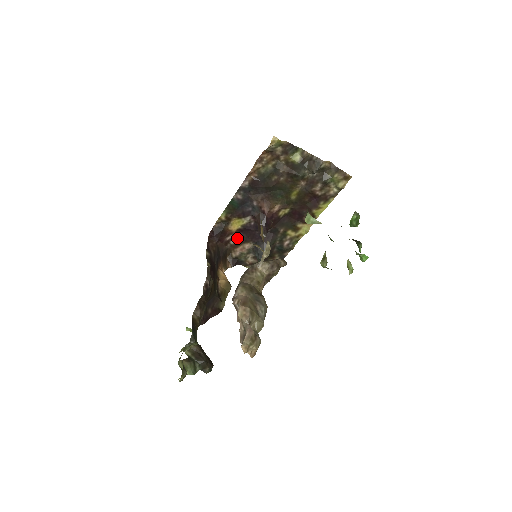
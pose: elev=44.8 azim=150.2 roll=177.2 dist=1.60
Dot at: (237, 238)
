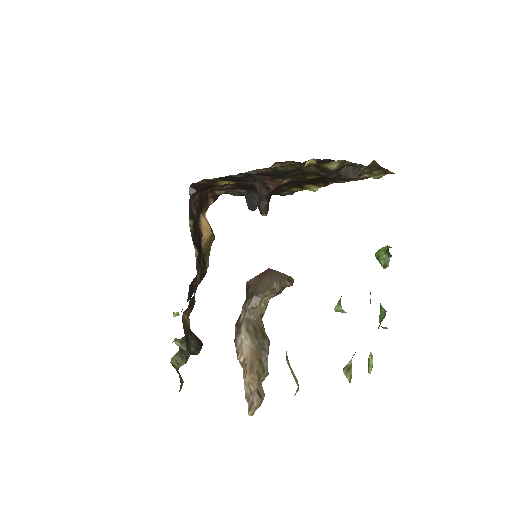
Dot at: (225, 186)
